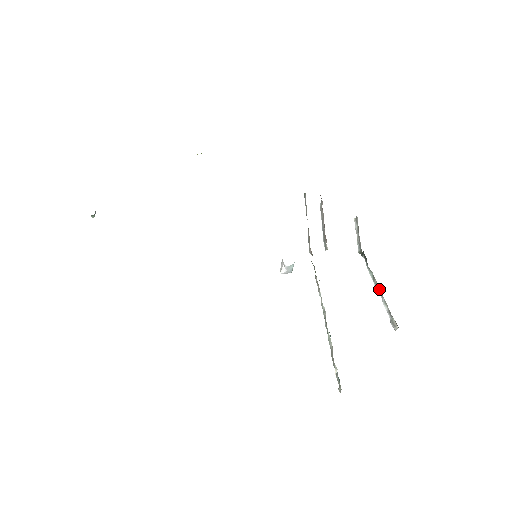
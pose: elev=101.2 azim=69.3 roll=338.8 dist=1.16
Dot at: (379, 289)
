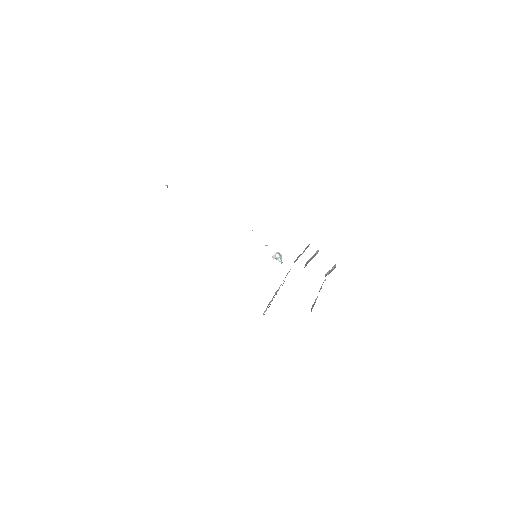
Dot at: occluded
